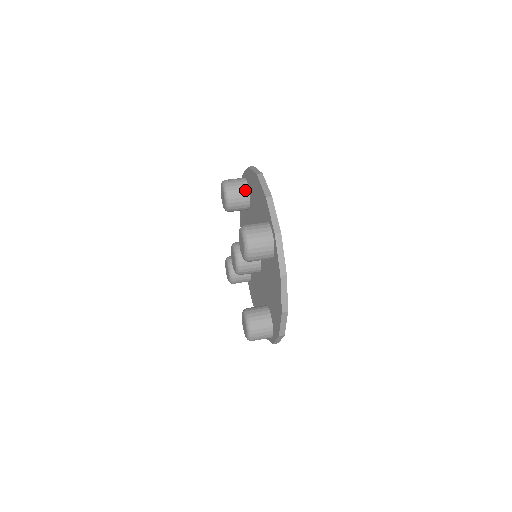
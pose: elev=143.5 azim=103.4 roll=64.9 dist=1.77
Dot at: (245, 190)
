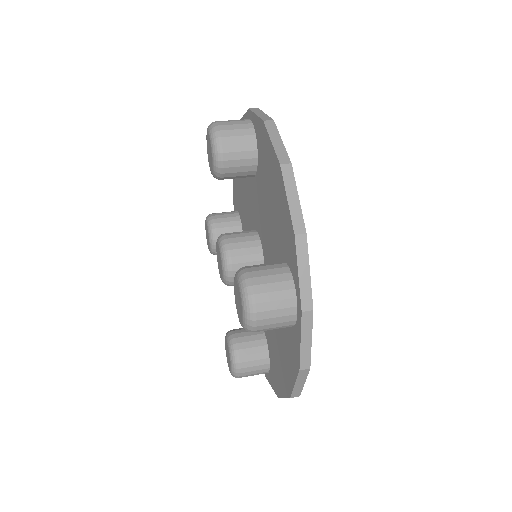
Dot at: (251, 153)
